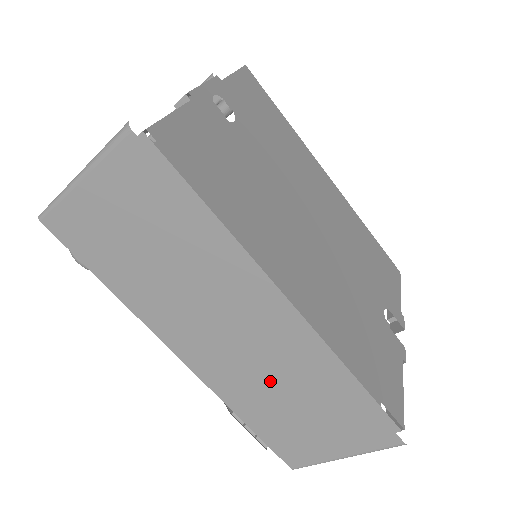
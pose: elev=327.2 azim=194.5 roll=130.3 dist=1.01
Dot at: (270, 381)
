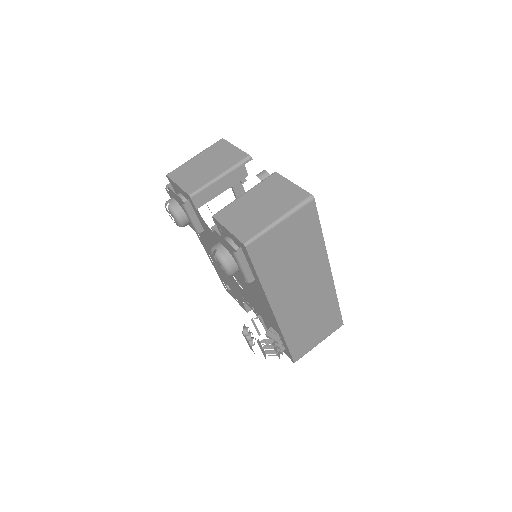
Dot at: (309, 312)
